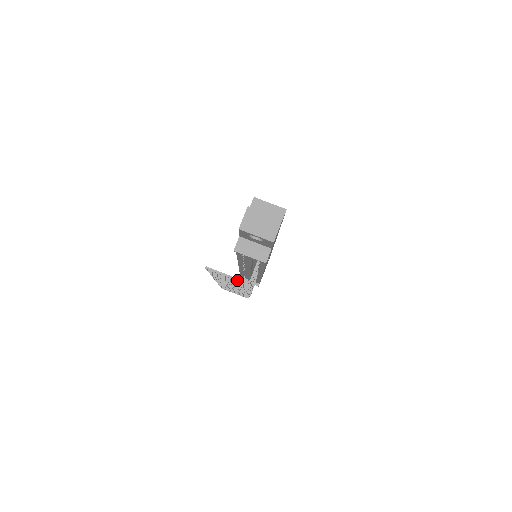
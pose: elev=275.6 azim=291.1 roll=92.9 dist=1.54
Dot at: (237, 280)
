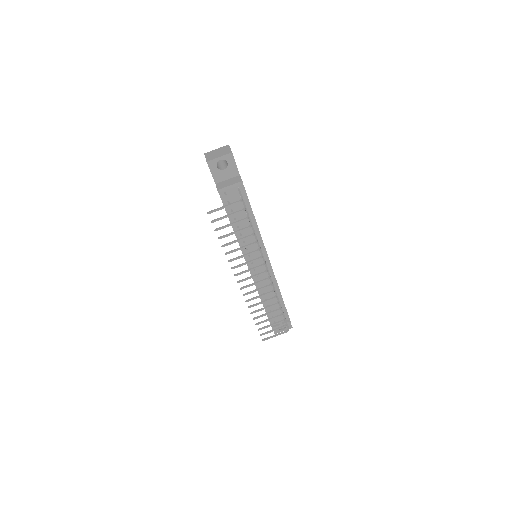
Dot at: (233, 203)
